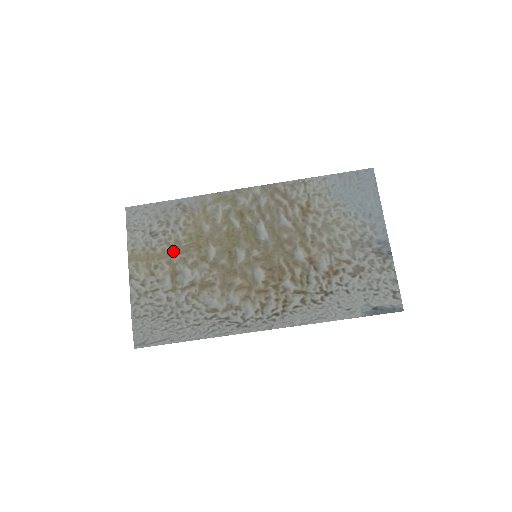
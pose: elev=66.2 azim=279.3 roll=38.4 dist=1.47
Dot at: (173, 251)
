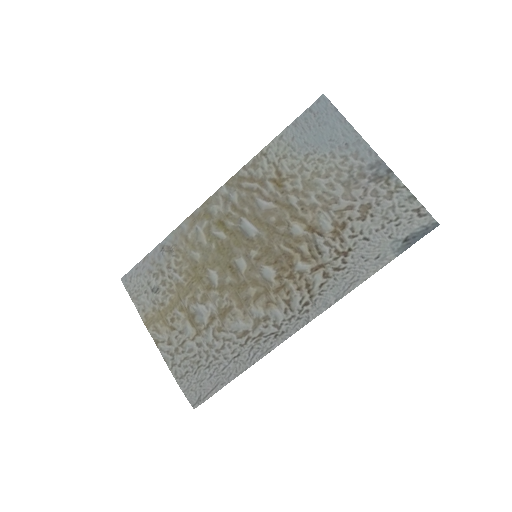
Dot at: (179, 296)
